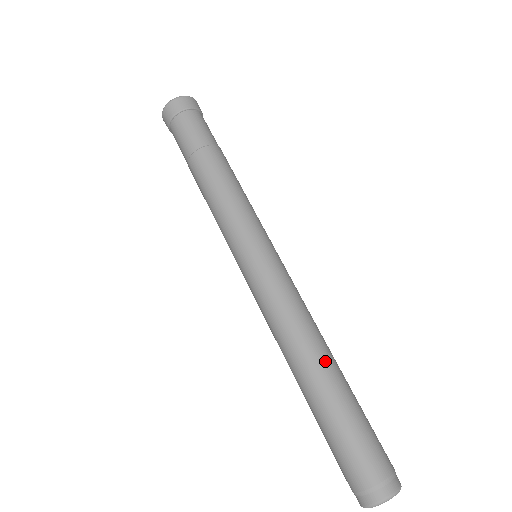
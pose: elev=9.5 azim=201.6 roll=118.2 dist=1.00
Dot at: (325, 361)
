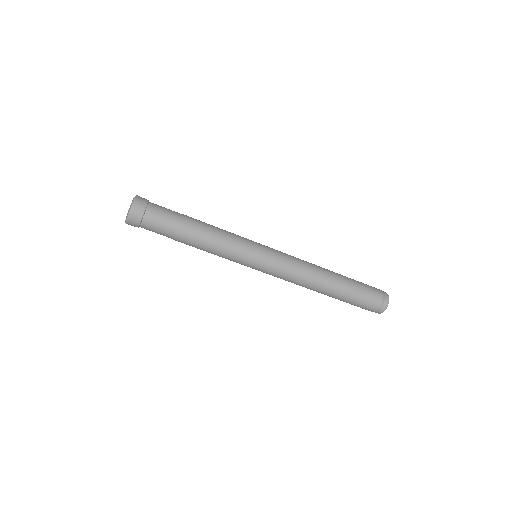
Dot at: (329, 281)
